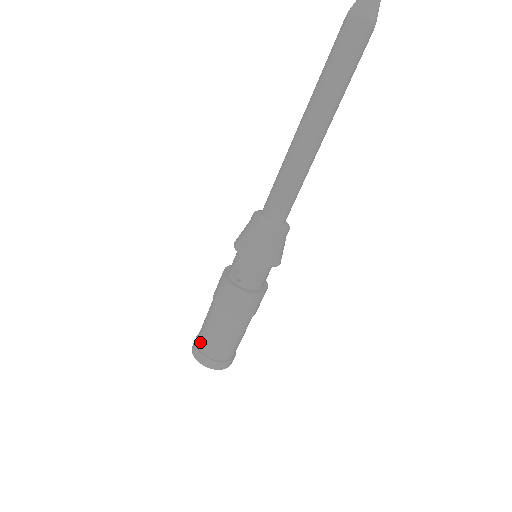
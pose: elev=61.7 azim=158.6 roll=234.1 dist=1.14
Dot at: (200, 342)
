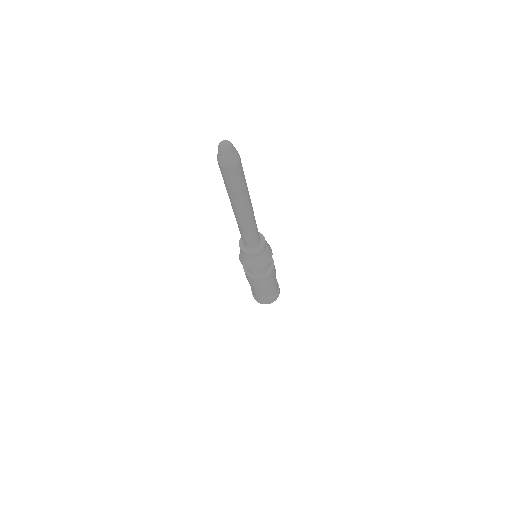
Dot at: (257, 298)
